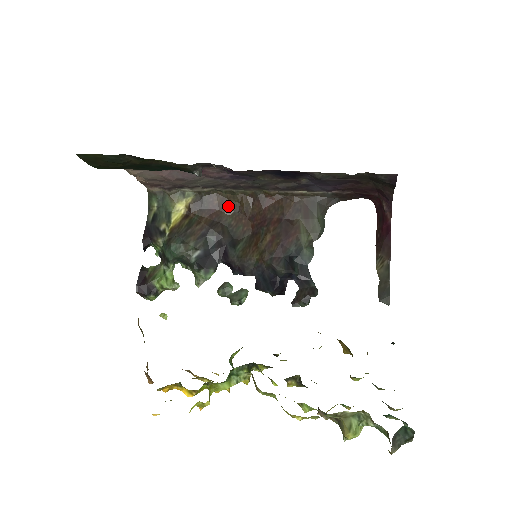
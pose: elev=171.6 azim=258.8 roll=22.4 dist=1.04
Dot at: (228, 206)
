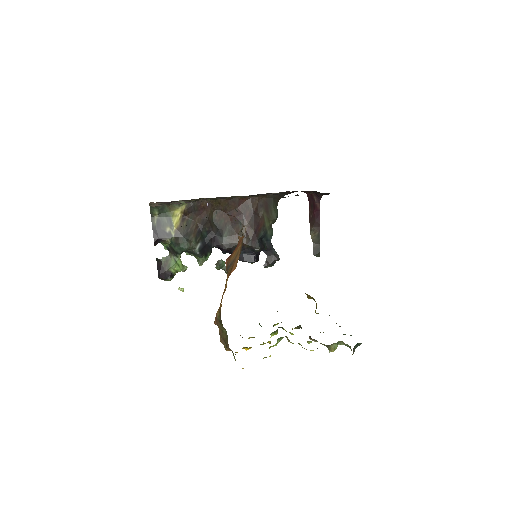
Dot at: (211, 207)
